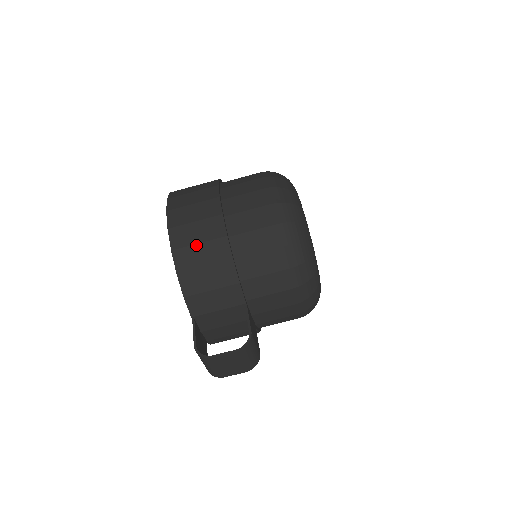
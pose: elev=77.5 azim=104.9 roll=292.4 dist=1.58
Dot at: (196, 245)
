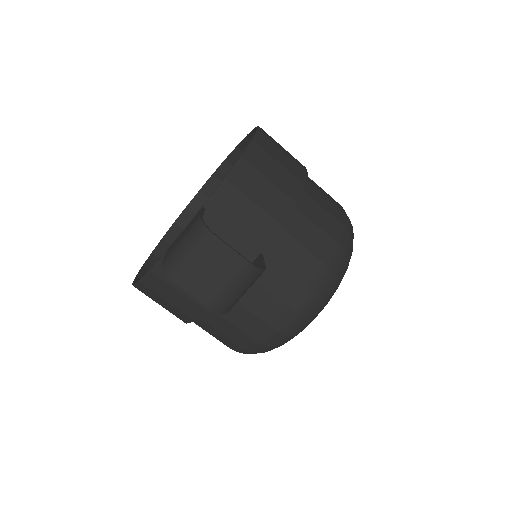
Dot at: (276, 161)
